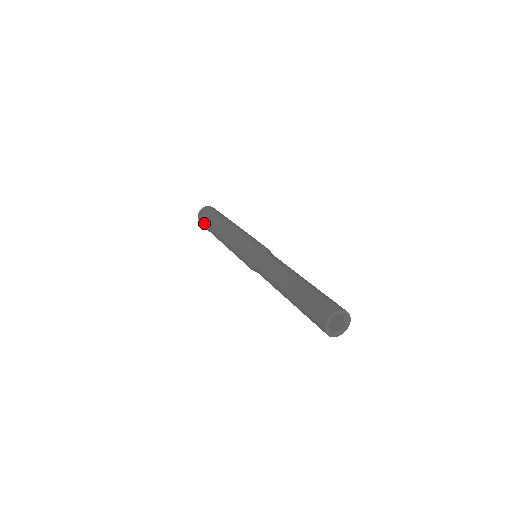
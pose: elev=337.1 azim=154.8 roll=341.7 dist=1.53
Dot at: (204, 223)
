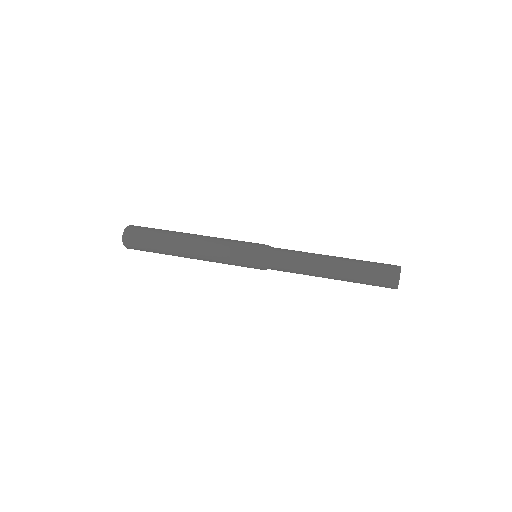
Dot at: (145, 237)
